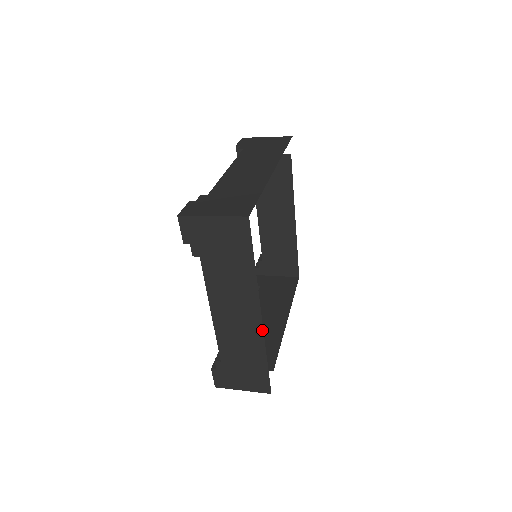
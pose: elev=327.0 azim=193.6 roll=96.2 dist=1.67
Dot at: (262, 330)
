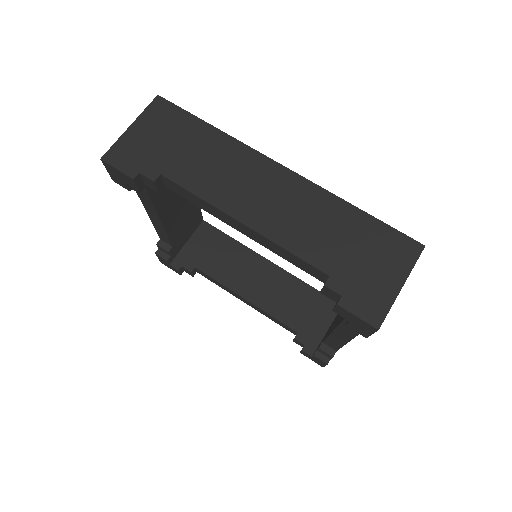
Dot at: (303, 179)
